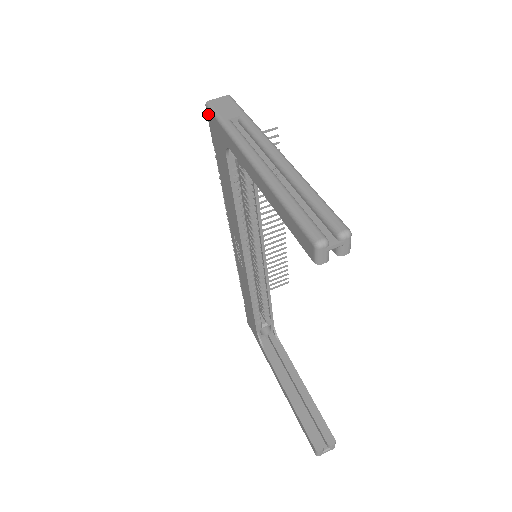
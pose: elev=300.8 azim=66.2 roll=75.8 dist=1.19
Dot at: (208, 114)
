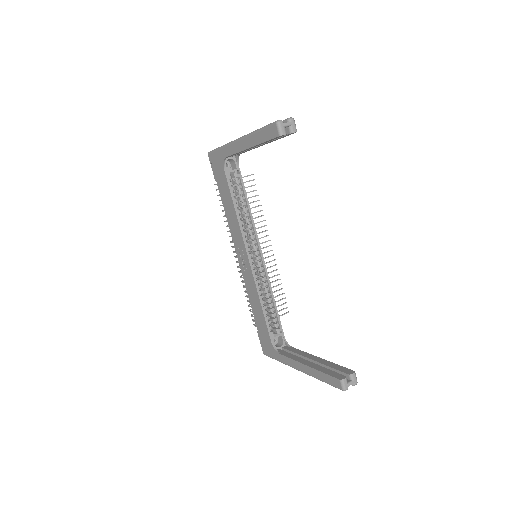
Dot at: (210, 158)
